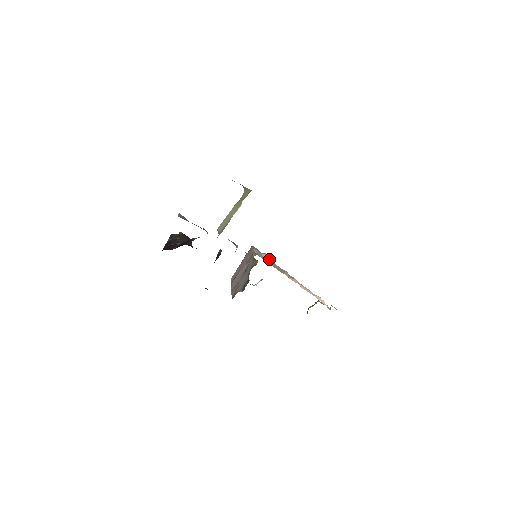
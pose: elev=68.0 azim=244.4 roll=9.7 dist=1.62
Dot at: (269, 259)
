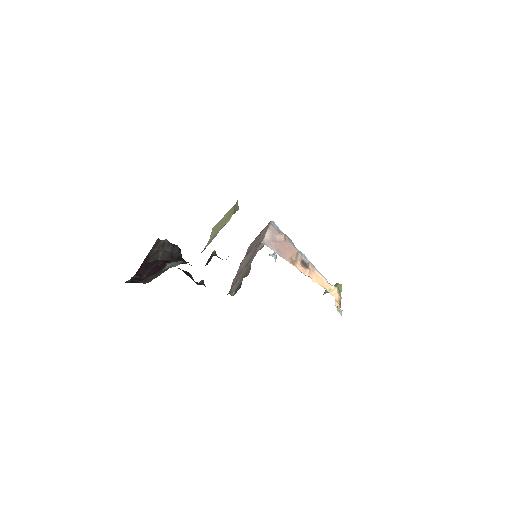
Dot at: (285, 241)
